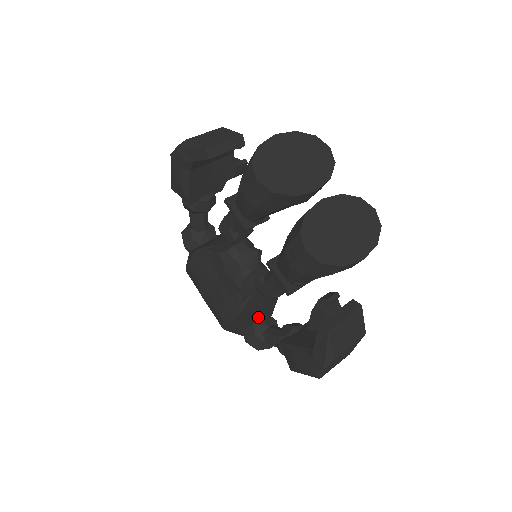
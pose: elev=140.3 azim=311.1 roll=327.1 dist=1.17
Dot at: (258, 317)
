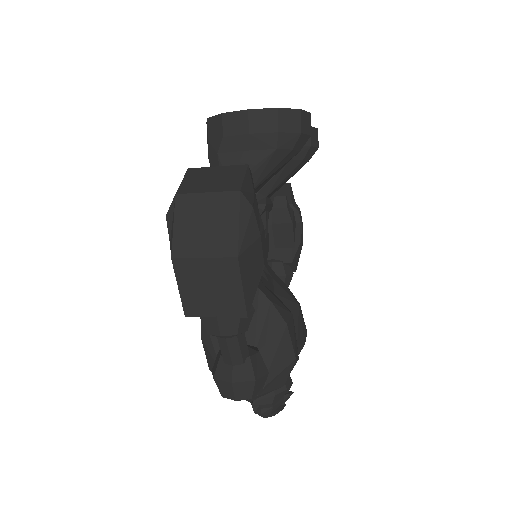
Dot at: occluded
